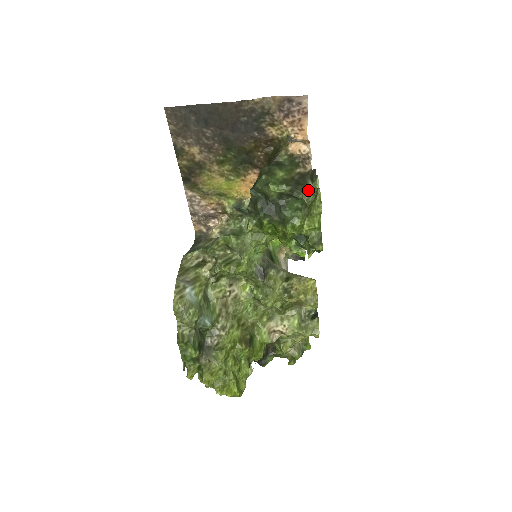
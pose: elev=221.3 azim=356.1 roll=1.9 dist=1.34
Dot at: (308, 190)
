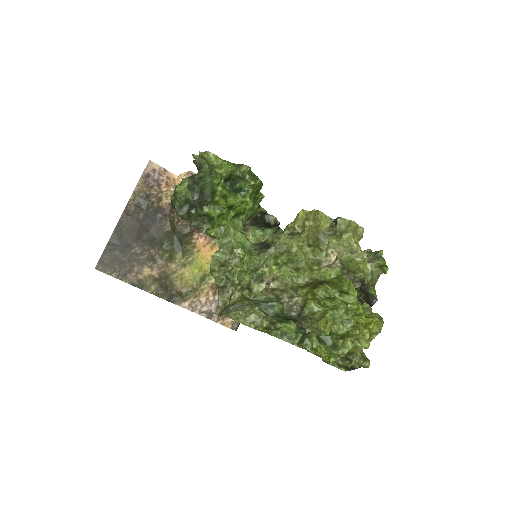
Dot at: (201, 168)
